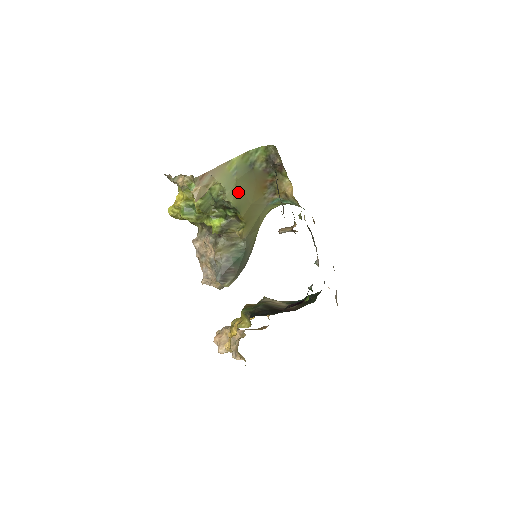
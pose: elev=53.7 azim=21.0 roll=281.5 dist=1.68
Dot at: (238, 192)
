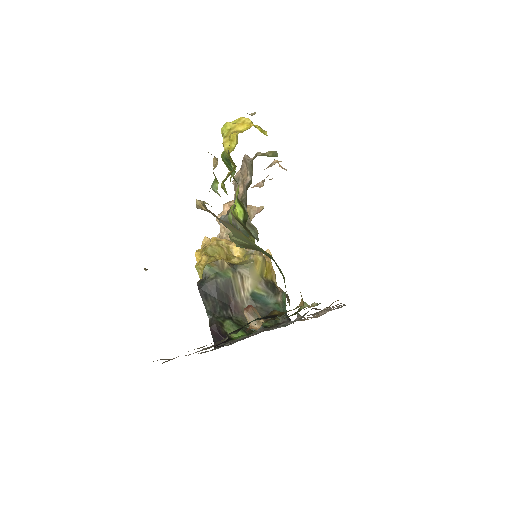
Dot at: occluded
